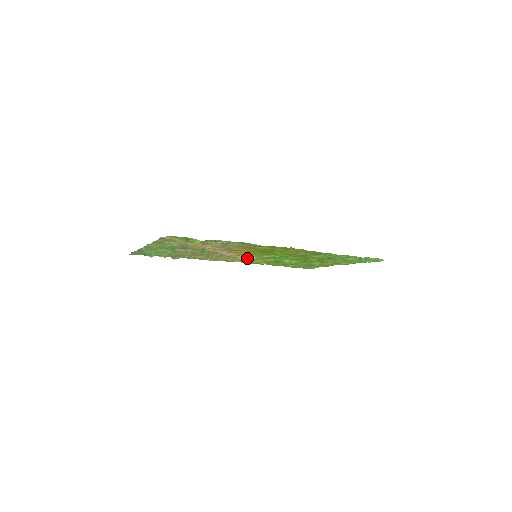
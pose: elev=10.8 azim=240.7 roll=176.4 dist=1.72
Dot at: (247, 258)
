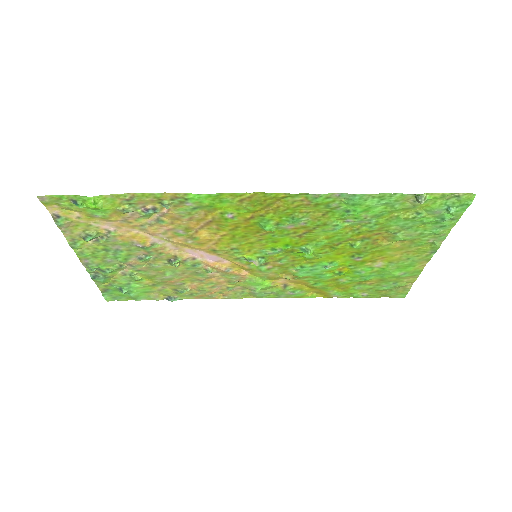
Dot at: (260, 273)
